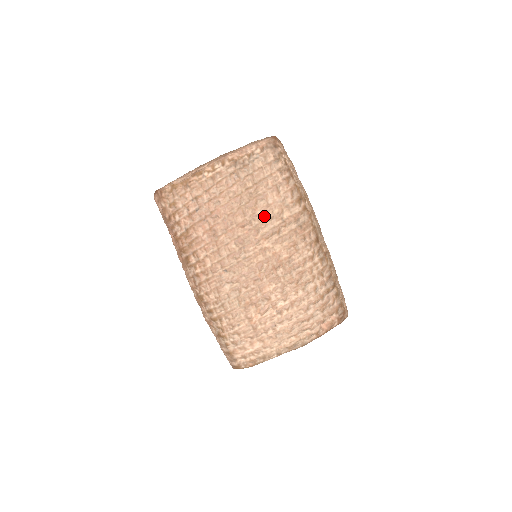
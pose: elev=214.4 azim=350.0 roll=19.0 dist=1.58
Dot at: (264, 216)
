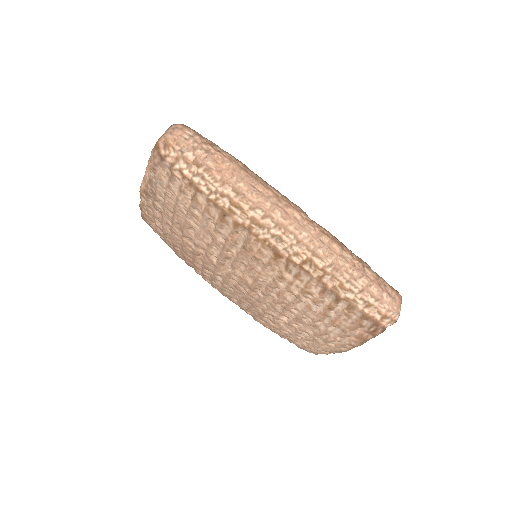
Dot at: (204, 244)
